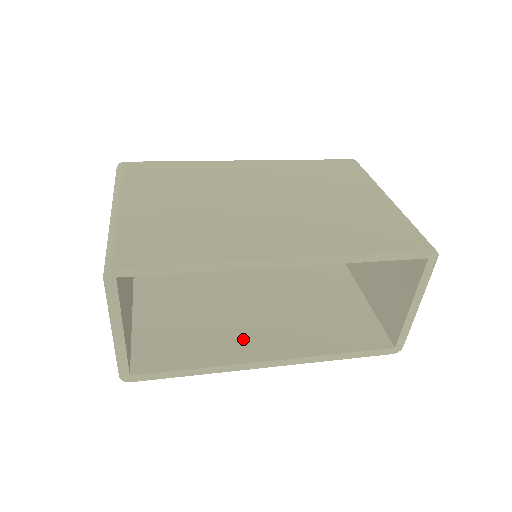
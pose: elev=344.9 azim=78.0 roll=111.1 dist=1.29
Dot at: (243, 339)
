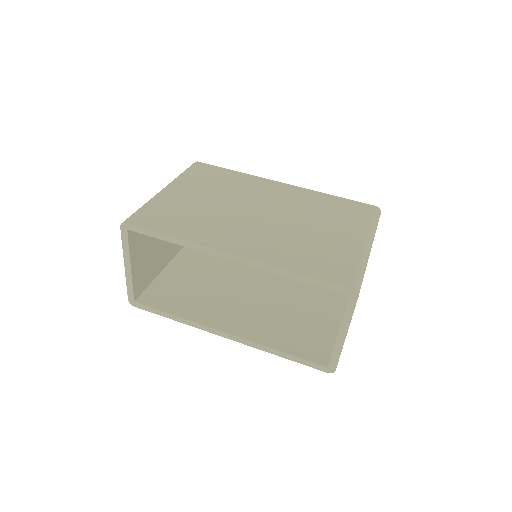
Dot at: (220, 312)
